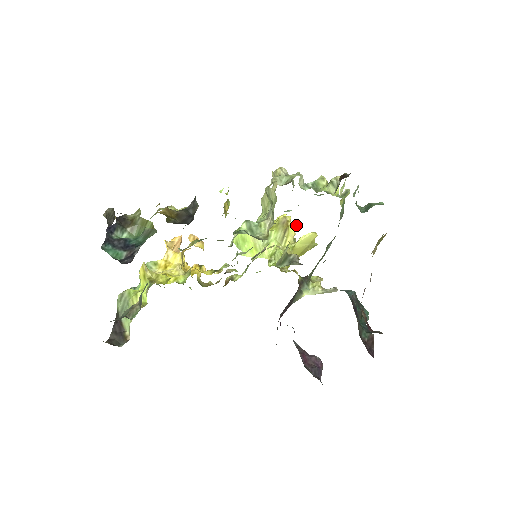
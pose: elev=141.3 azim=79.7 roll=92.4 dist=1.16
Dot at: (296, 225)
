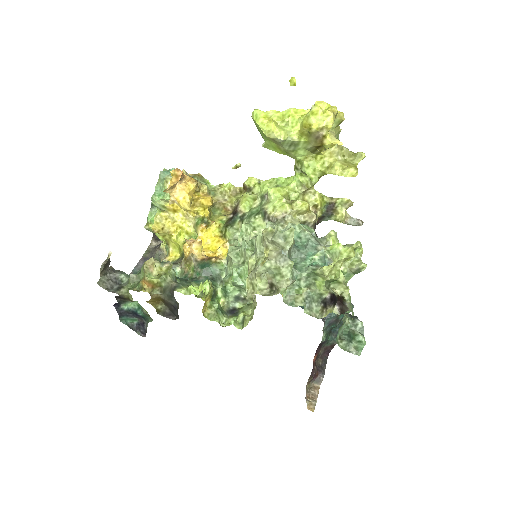
Dot at: (335, 144)
